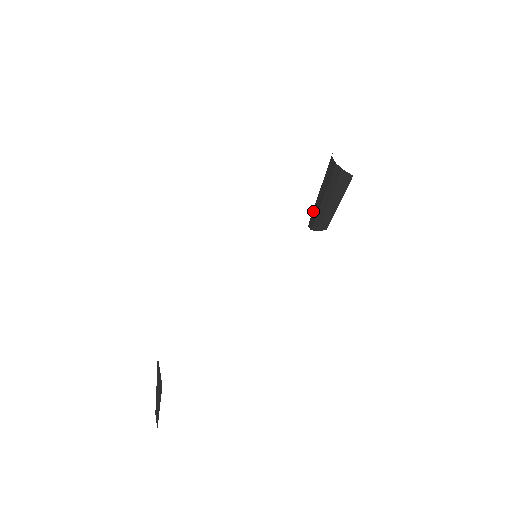
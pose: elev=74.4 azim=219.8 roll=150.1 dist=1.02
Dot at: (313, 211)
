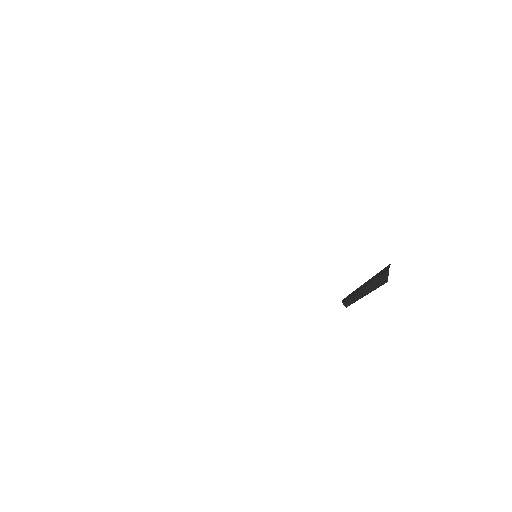
Dot at: occluded
